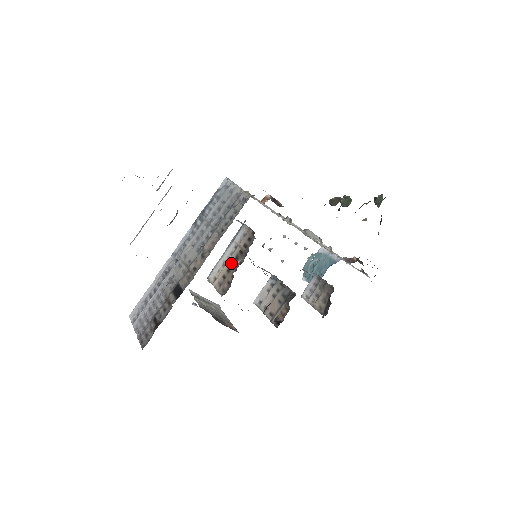
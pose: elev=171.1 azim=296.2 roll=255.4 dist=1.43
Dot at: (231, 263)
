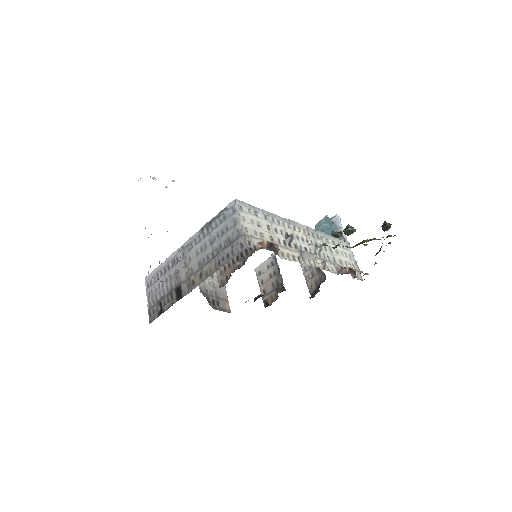
Dot at: (232, 259)
